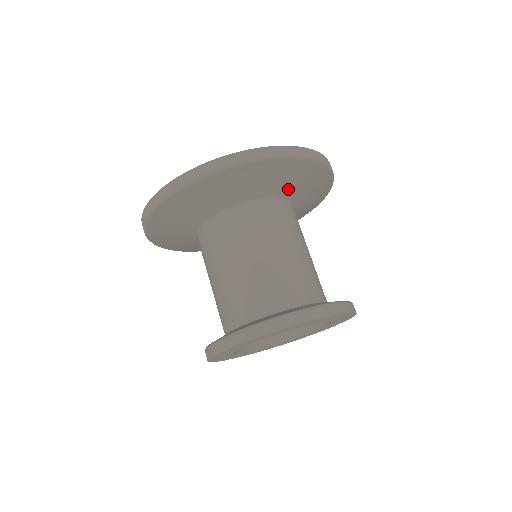
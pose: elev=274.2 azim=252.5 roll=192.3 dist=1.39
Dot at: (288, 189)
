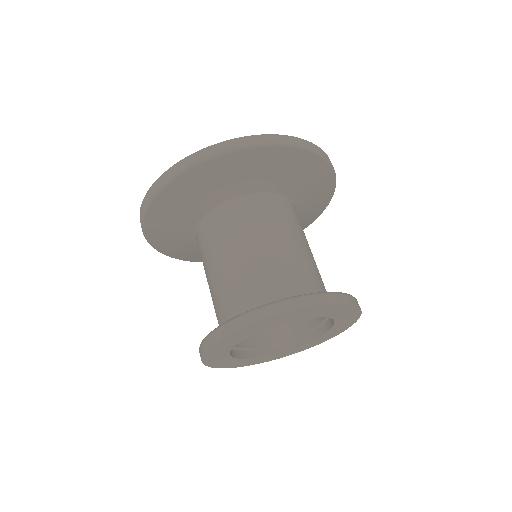
Dot at: (289, 184)
